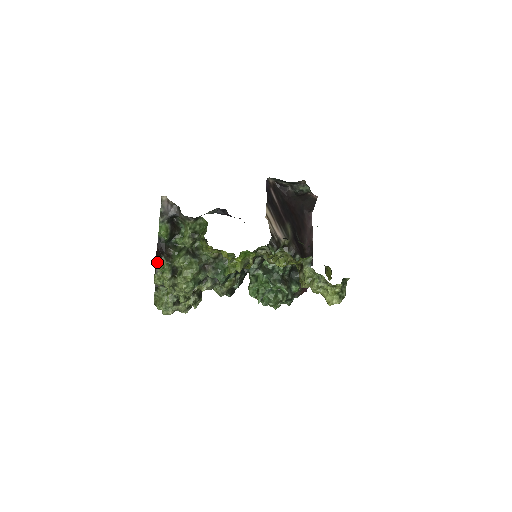
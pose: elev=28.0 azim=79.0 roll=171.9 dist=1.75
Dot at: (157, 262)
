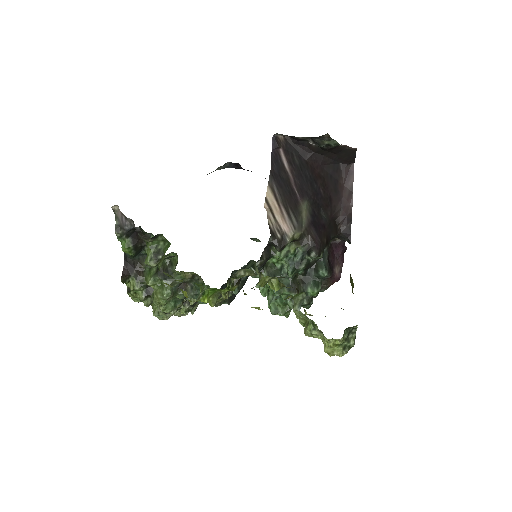
Dot at: (127, 282)
